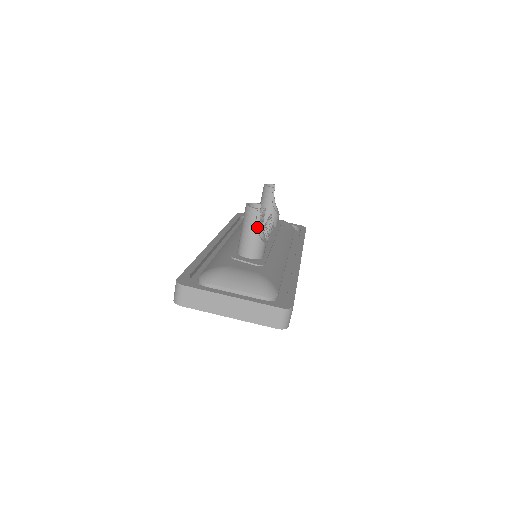
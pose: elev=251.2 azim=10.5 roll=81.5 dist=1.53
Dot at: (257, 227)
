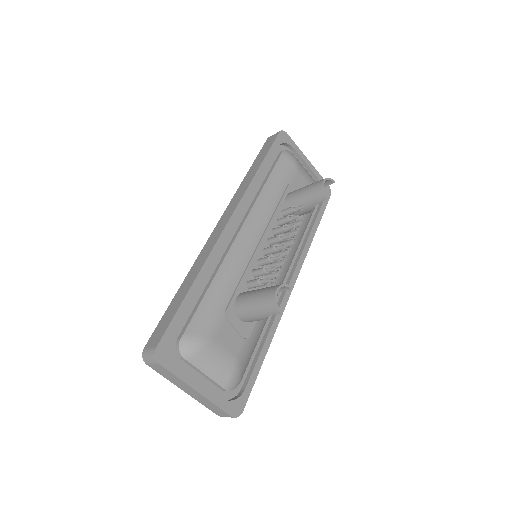
Dot at: occluded
